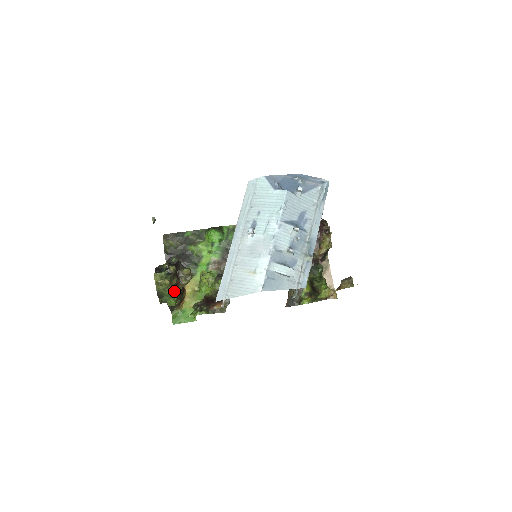
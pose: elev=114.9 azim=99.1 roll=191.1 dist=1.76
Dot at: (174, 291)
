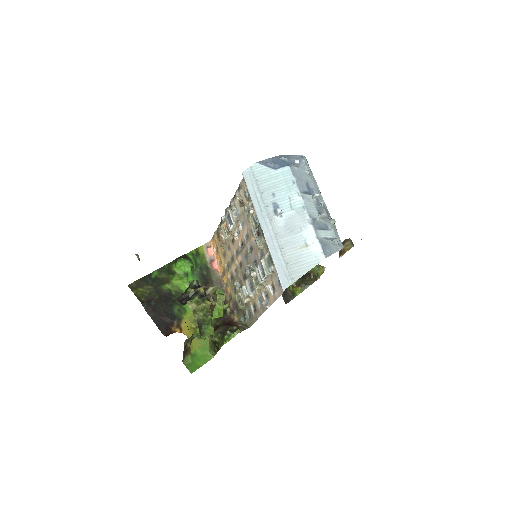
Dot at: (211, 315)
